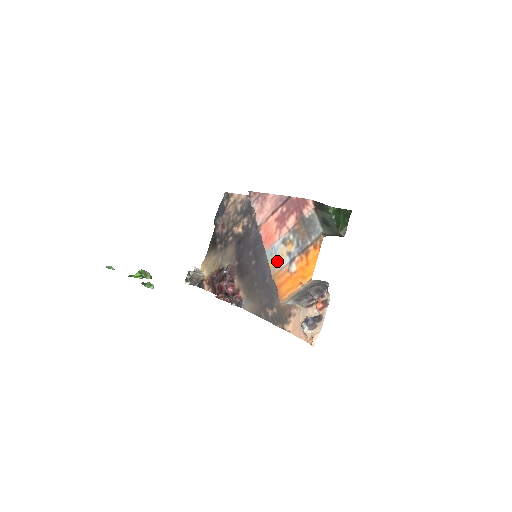
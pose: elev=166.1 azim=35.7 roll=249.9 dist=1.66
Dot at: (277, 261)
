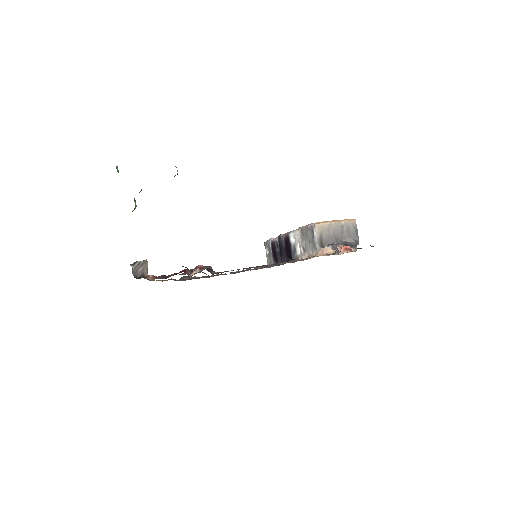
Dot at: occluded
